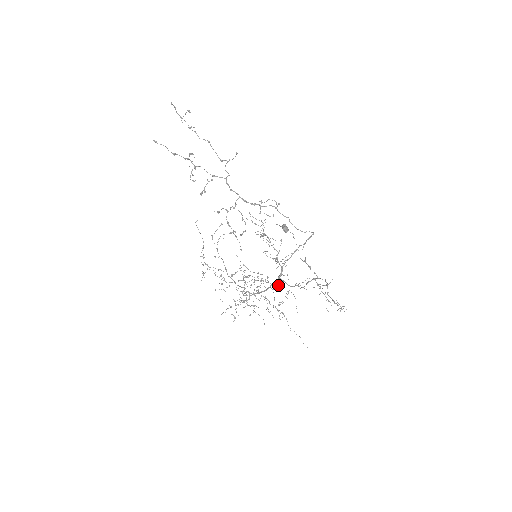
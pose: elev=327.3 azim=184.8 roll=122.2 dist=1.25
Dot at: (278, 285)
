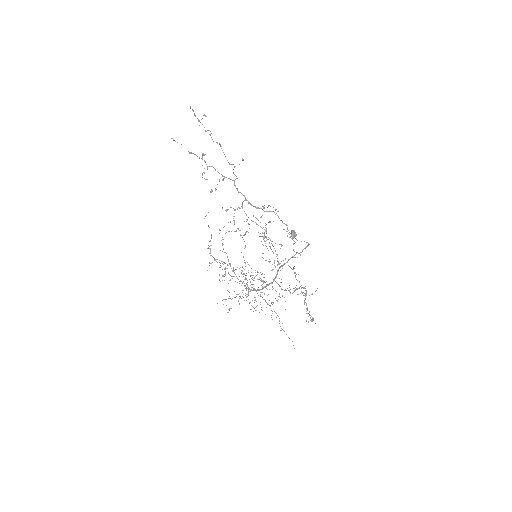
Dot at: (272, 286)
